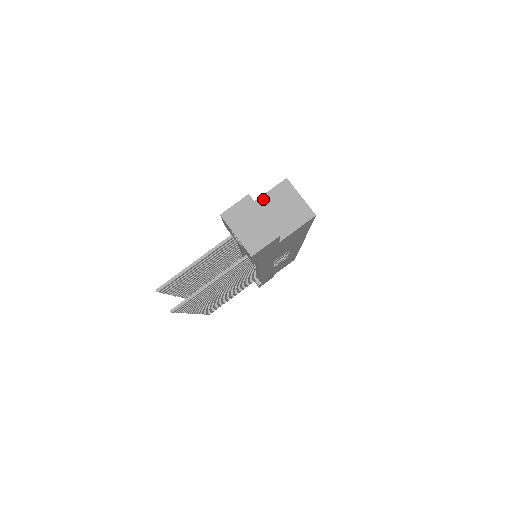
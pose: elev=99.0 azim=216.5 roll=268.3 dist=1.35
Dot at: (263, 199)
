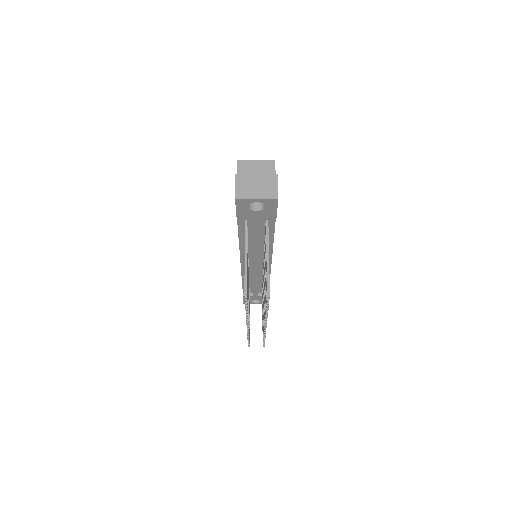
Dot at: occluded
